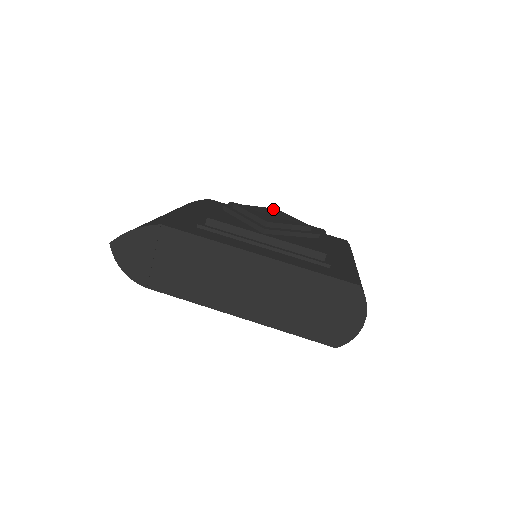
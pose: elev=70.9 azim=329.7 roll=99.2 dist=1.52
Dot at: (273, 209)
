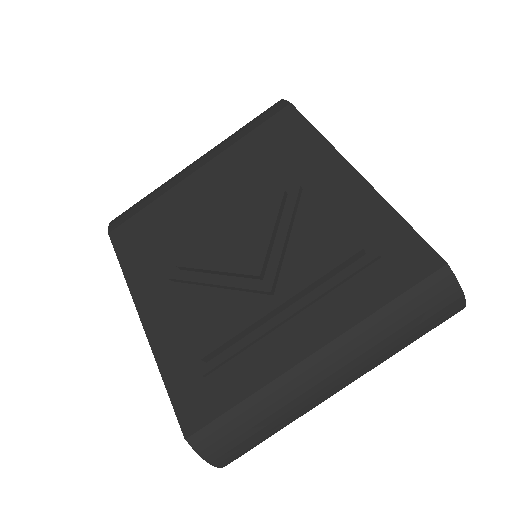
Dot at: (270, 196)
